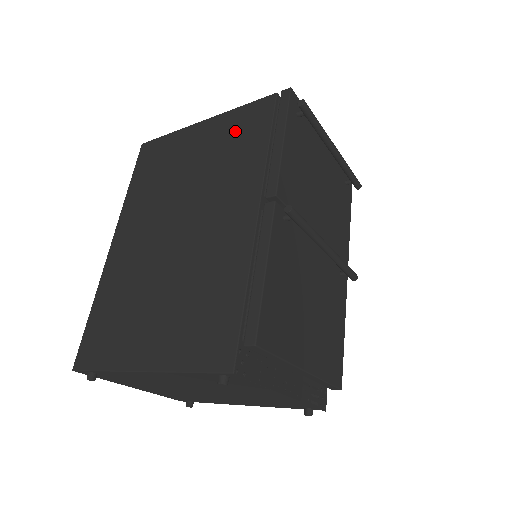
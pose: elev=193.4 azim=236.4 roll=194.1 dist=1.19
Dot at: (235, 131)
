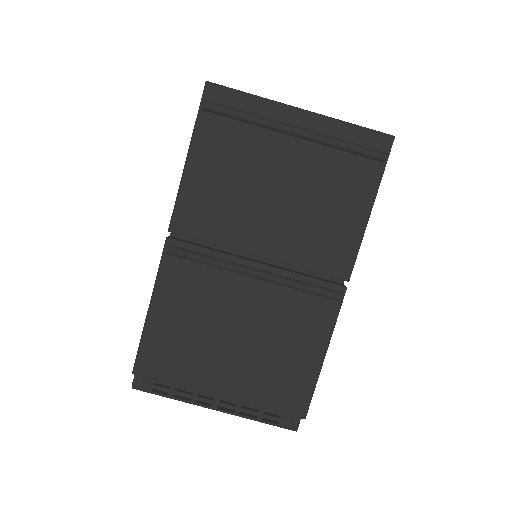
Dot at: occluded
